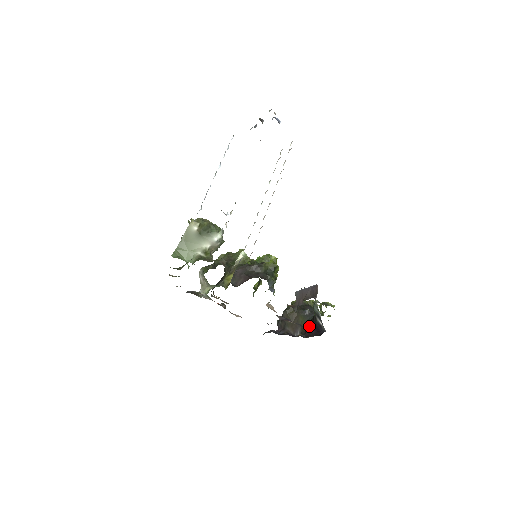
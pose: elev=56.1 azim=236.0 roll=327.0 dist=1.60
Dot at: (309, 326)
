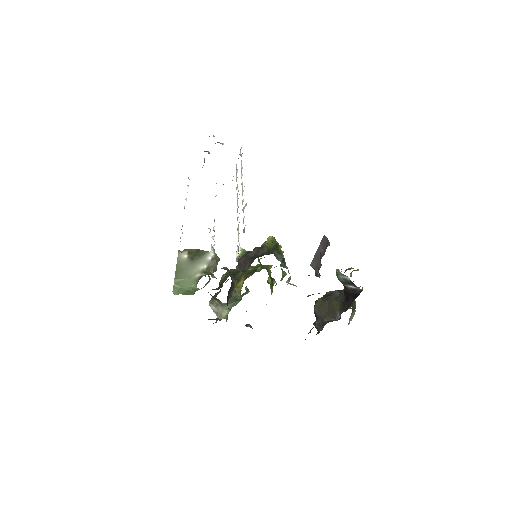
Dot at: (345, 301)
